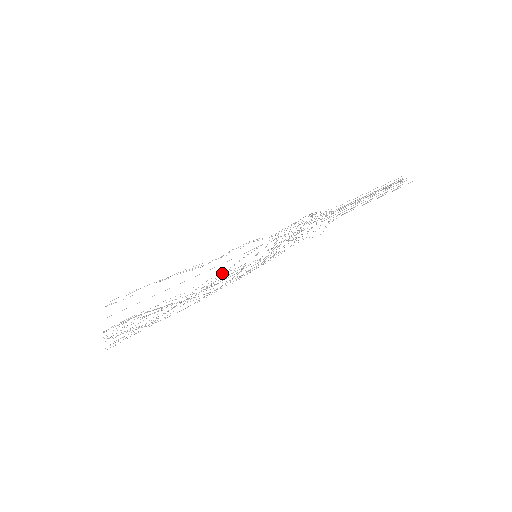
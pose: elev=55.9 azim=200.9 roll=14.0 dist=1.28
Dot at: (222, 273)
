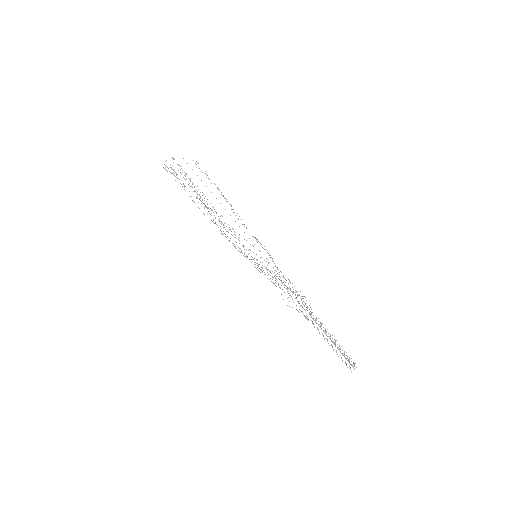
Dot at: occluded
